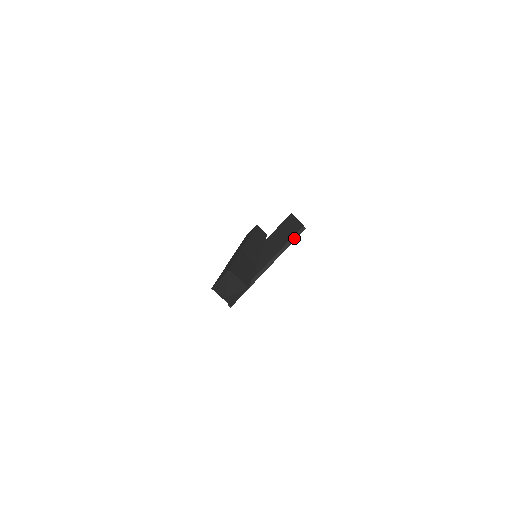
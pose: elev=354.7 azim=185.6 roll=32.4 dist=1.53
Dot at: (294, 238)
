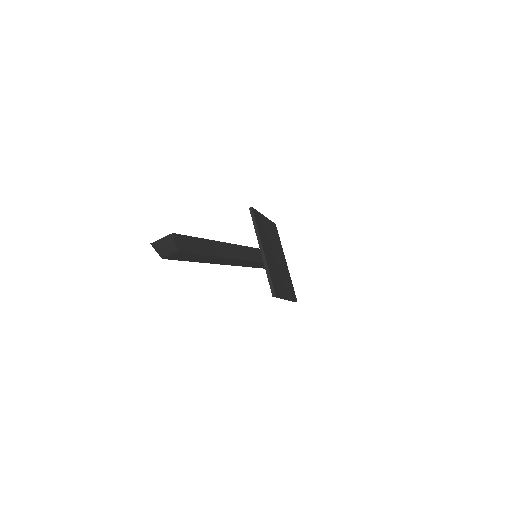
Dot at: (253, 219)
